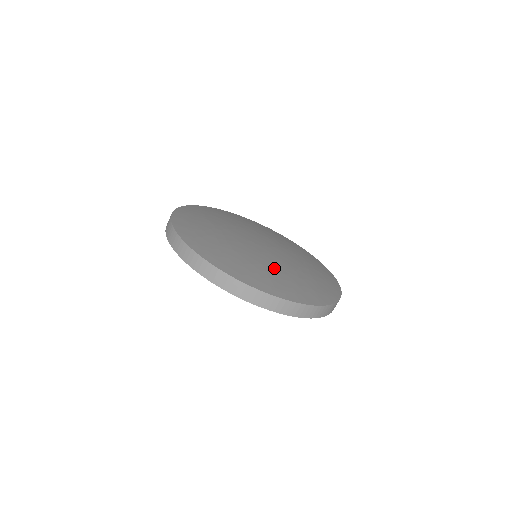
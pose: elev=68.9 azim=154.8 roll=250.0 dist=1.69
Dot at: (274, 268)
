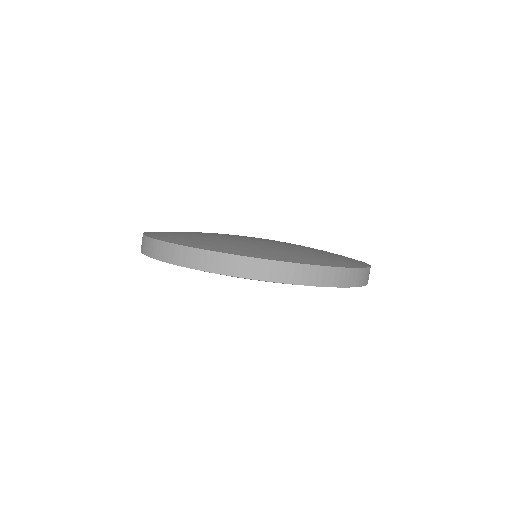
Dot at: (271, 246)
